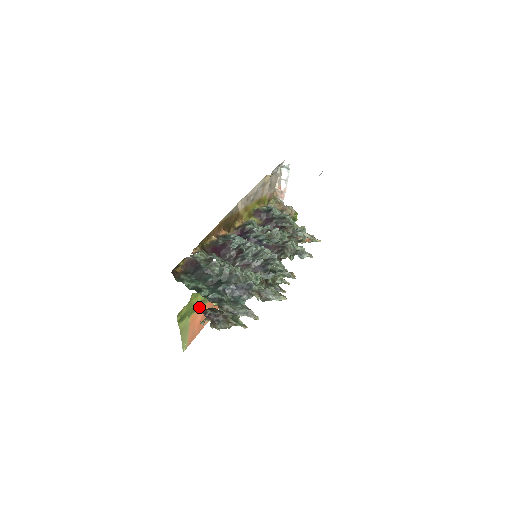
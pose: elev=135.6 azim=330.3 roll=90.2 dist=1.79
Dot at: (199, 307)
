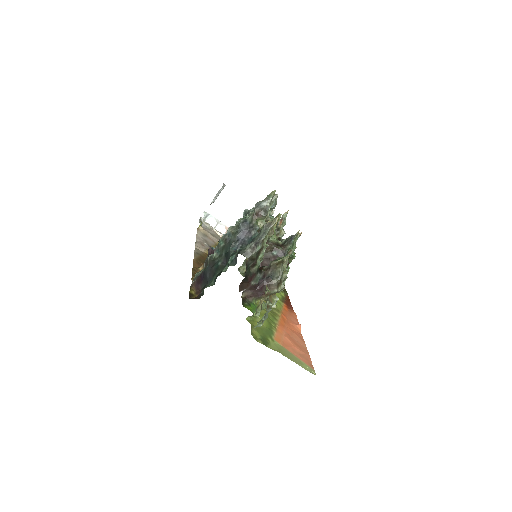
Dot at: (242, 289)
